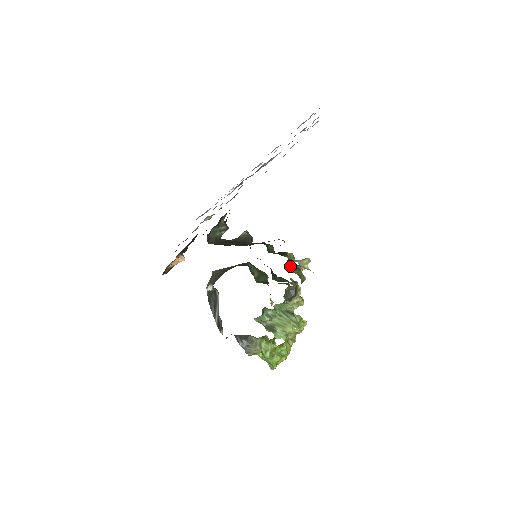
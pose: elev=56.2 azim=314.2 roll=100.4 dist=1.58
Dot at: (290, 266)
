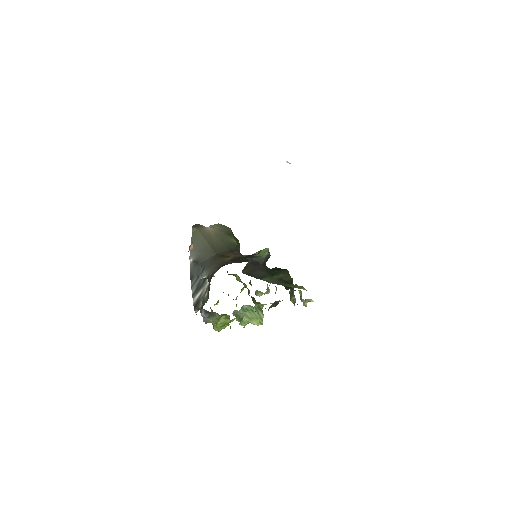
Dot at: (290, 293)
